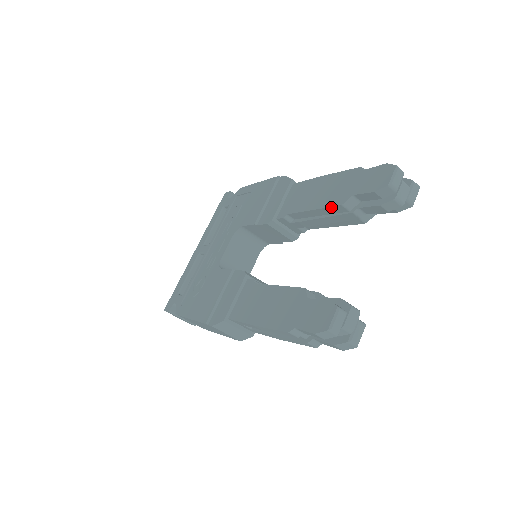
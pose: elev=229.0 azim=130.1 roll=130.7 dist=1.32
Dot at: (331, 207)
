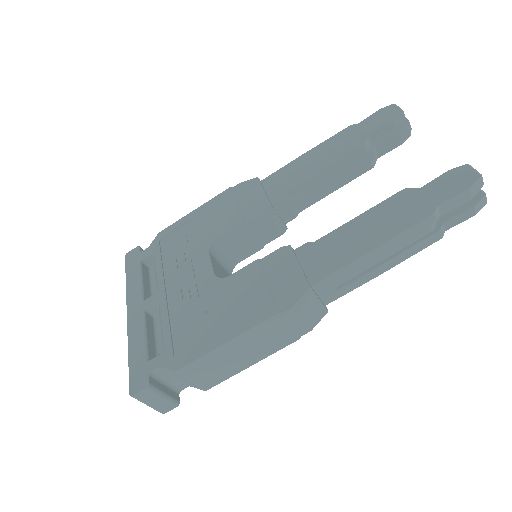
Dot at: (350, 153)
